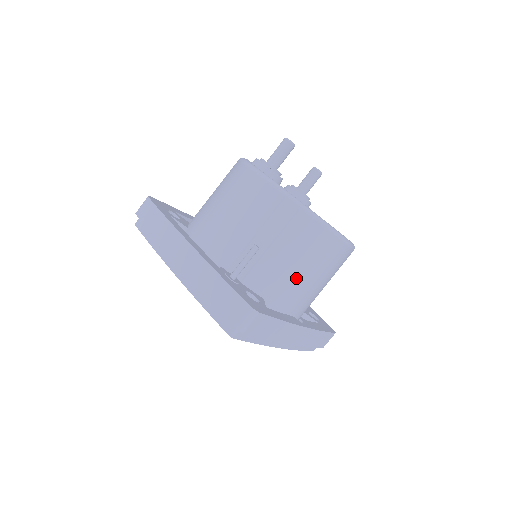
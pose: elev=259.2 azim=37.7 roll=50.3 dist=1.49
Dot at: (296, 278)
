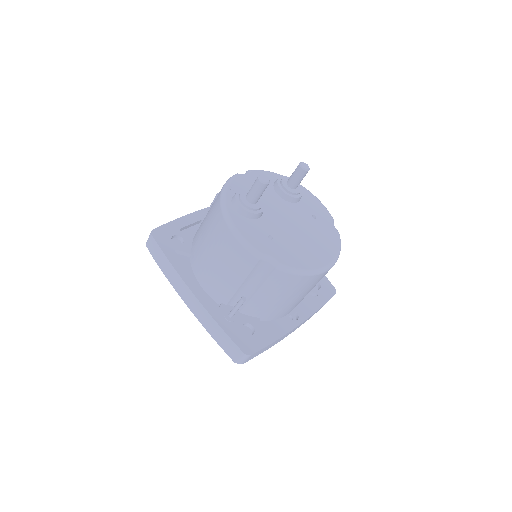
Dot at: (284, 303)
